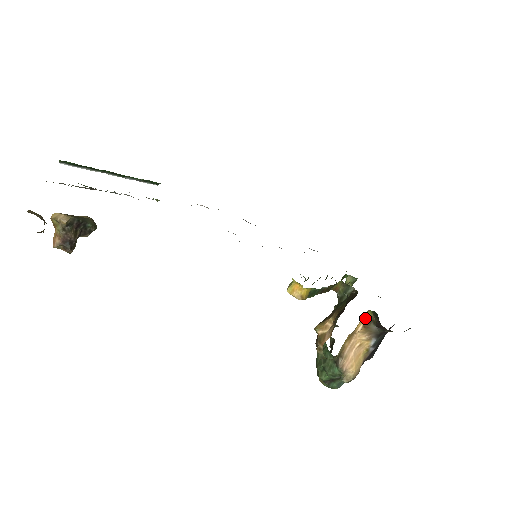
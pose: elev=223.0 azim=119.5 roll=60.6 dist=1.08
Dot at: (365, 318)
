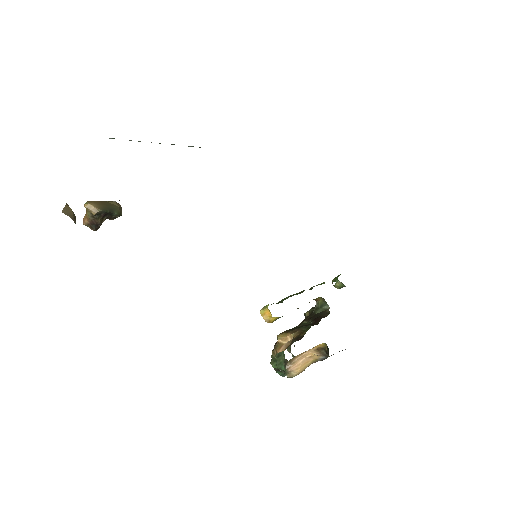
Dot at: (319, 345)
